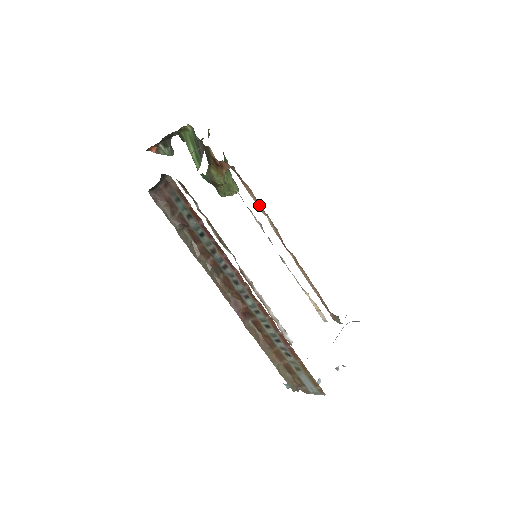
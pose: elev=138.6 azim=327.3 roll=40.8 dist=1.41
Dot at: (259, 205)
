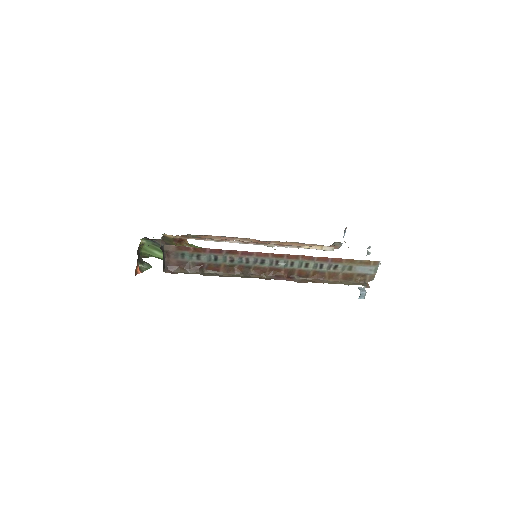
Dot at: occluded
